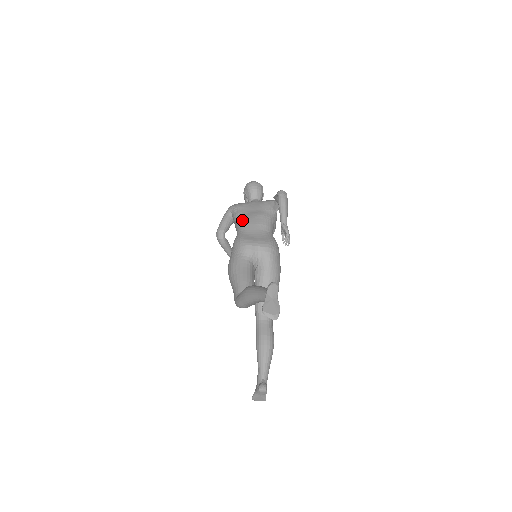
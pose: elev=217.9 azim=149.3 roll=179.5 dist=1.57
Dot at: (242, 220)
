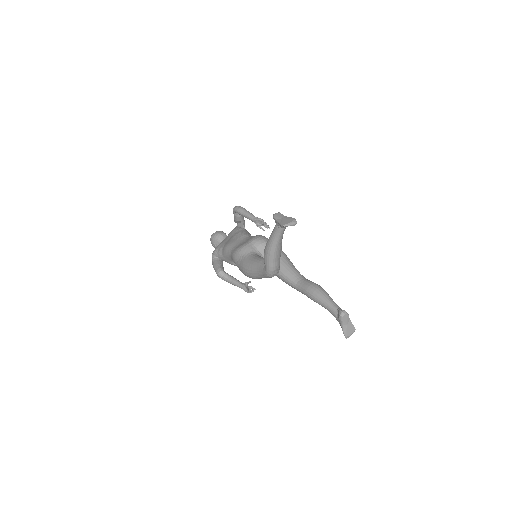
Dot at: (226, 247)
